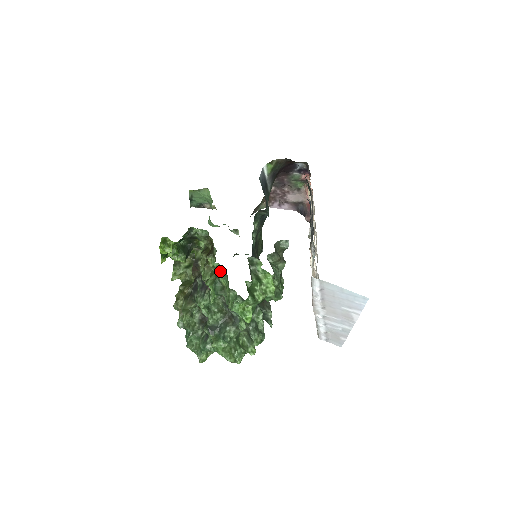
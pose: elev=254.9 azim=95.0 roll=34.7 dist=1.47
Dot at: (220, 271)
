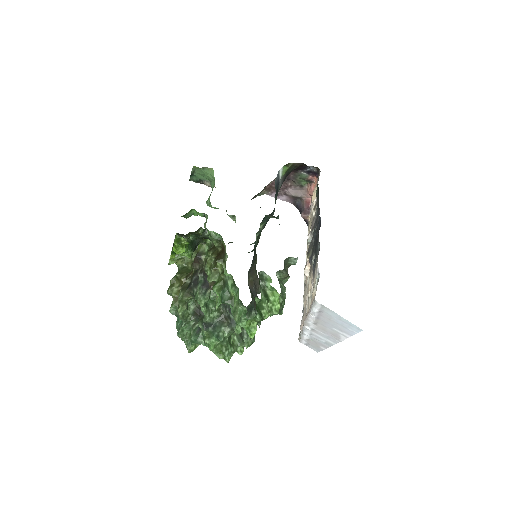
Dot at: (231, 282)
